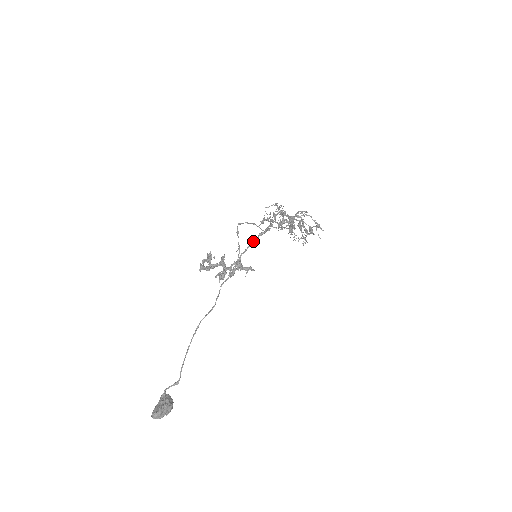
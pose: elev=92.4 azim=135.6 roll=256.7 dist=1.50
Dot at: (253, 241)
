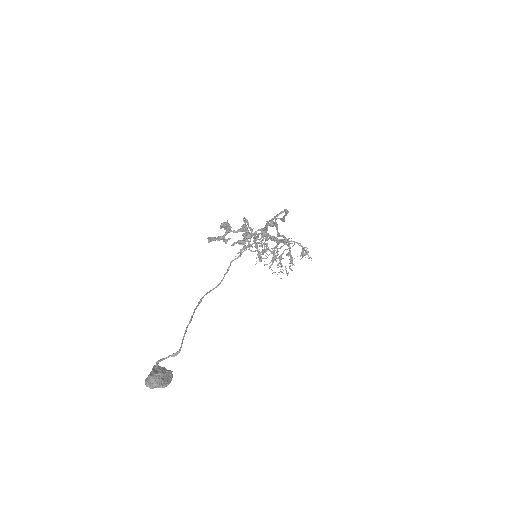
Dot at: (280, 213)
